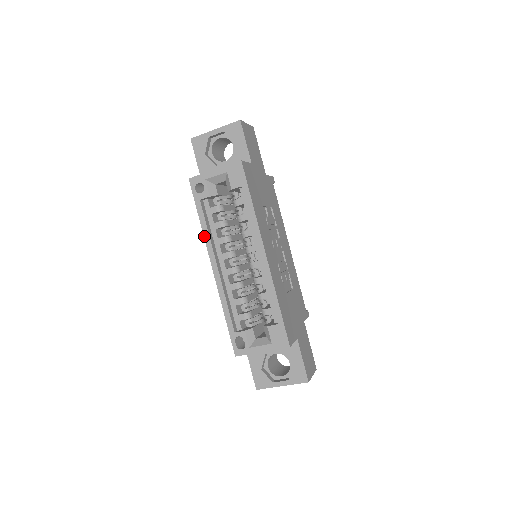
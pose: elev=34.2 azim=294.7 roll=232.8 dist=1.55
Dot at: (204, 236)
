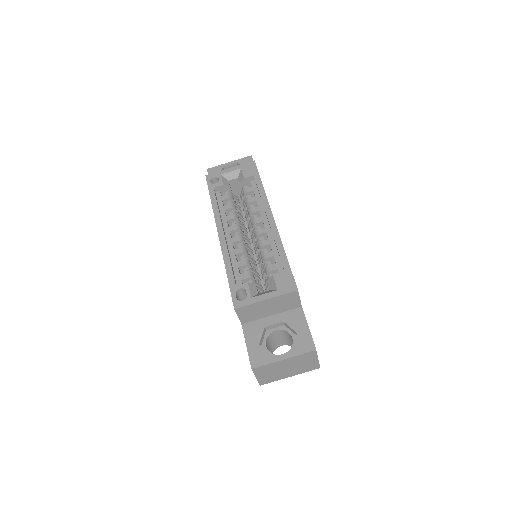
Dot at: (213, 211)
